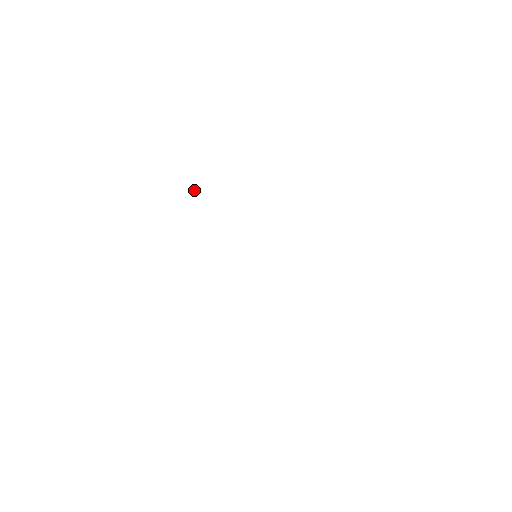
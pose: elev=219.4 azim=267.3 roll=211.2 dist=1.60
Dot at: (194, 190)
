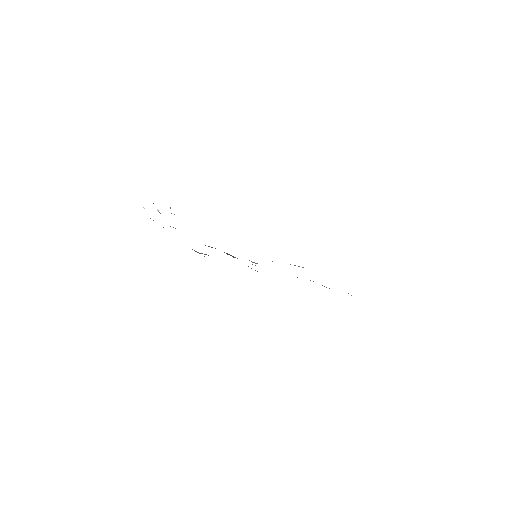
Dot at: occluded
